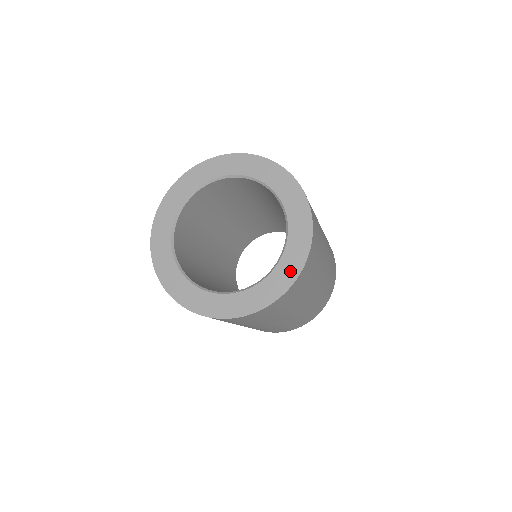
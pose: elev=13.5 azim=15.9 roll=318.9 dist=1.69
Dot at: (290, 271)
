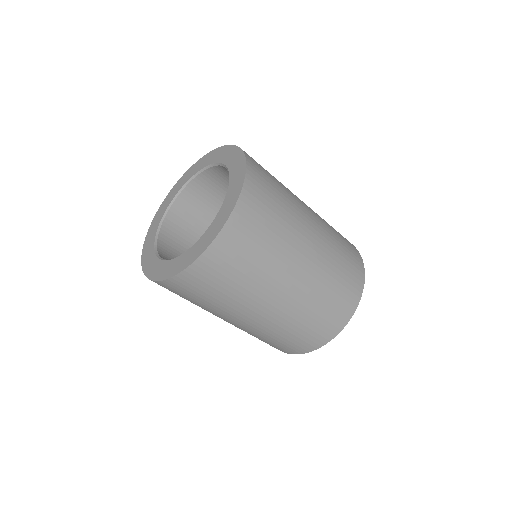
Dot at: (226, 213)
